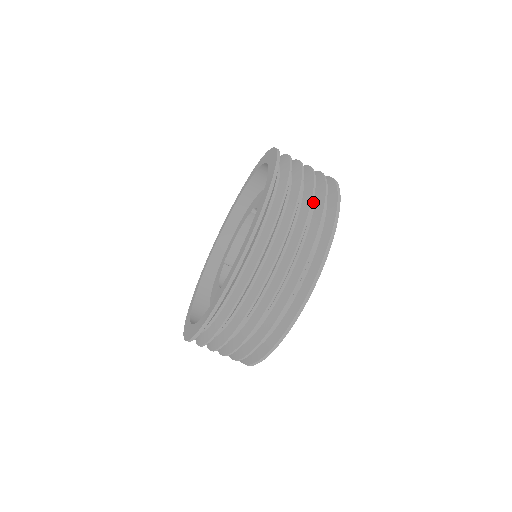
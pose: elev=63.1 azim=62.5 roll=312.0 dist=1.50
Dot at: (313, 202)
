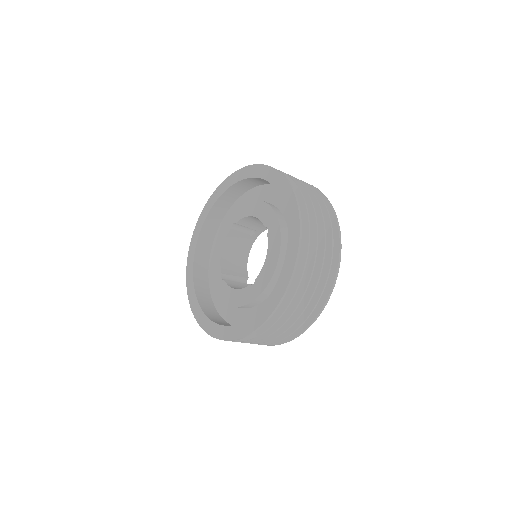
Dot at: occluded
